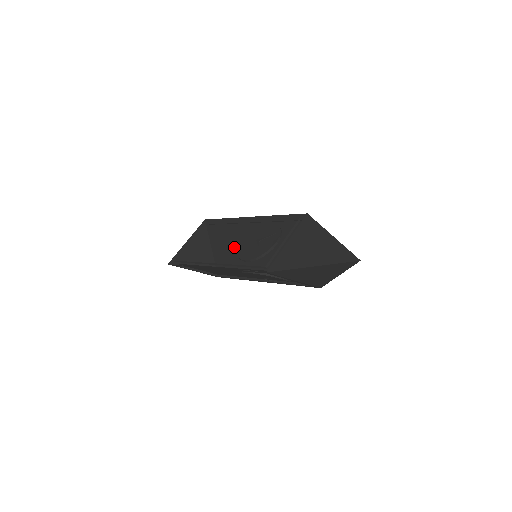
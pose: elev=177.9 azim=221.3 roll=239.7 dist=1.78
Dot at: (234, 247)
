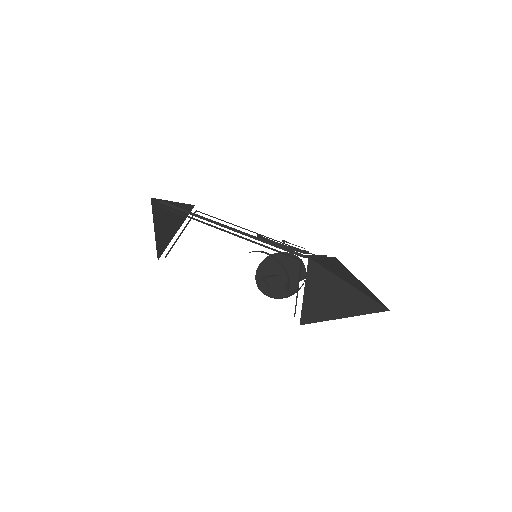
Dot at: occluded
